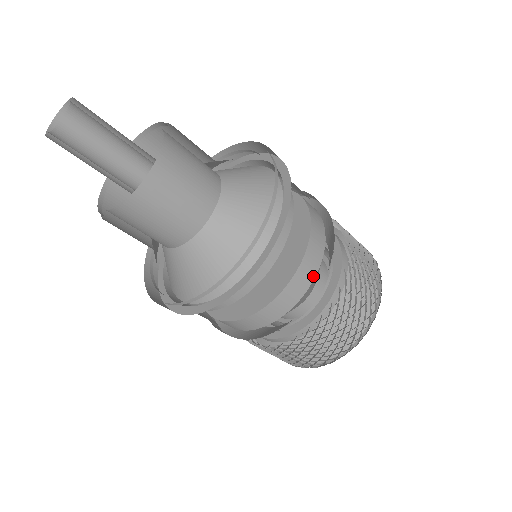
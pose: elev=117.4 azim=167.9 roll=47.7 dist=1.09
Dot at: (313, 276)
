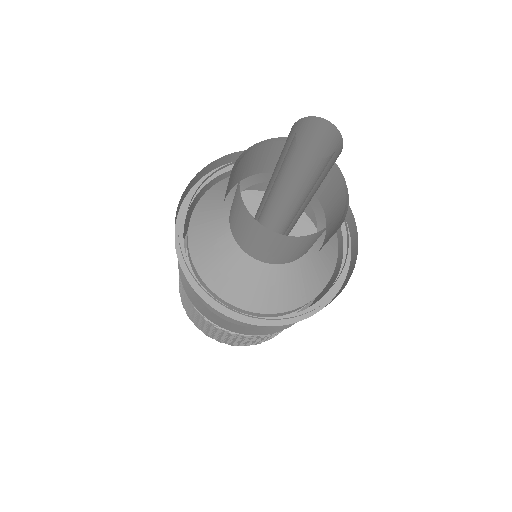
Dot at: occluded
